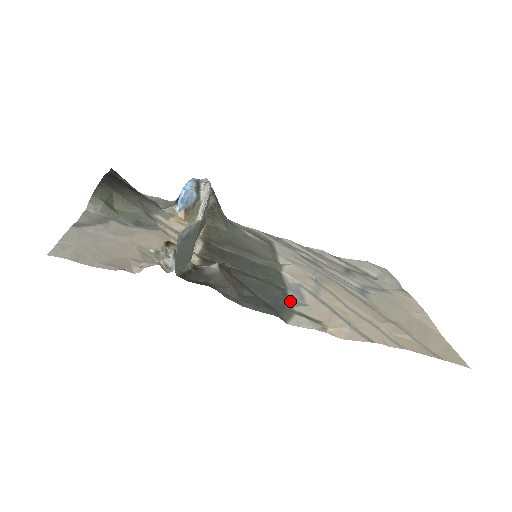
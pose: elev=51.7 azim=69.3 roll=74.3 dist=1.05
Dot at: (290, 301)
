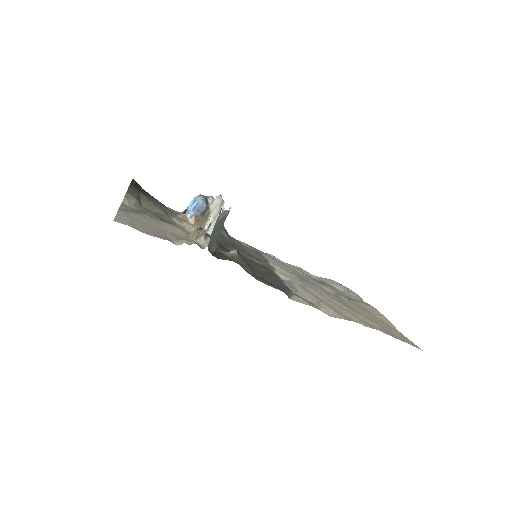
Dot at: occluded
